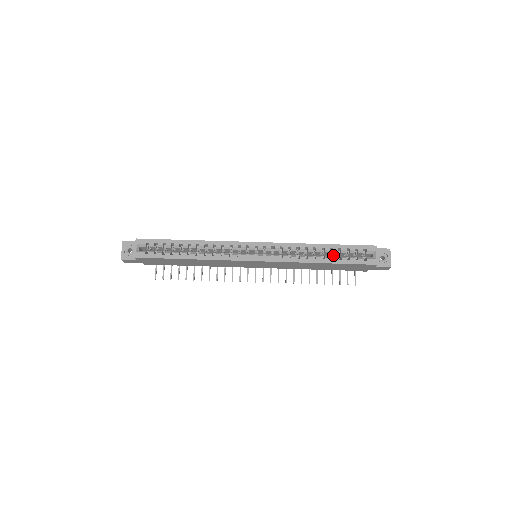
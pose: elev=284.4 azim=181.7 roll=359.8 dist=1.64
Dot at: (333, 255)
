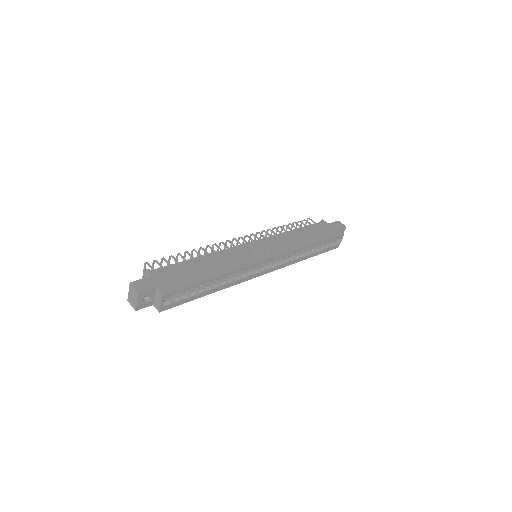
Dot at: occluded
